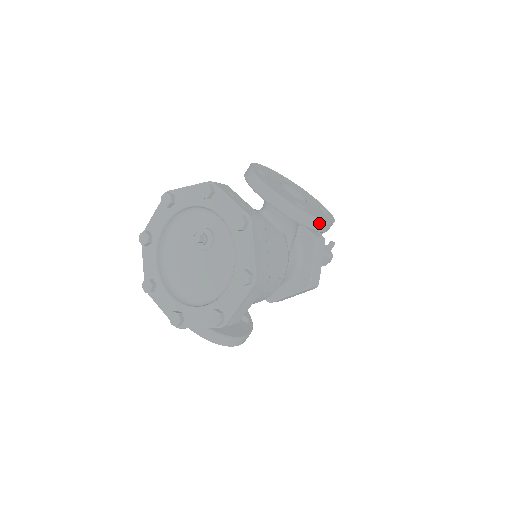
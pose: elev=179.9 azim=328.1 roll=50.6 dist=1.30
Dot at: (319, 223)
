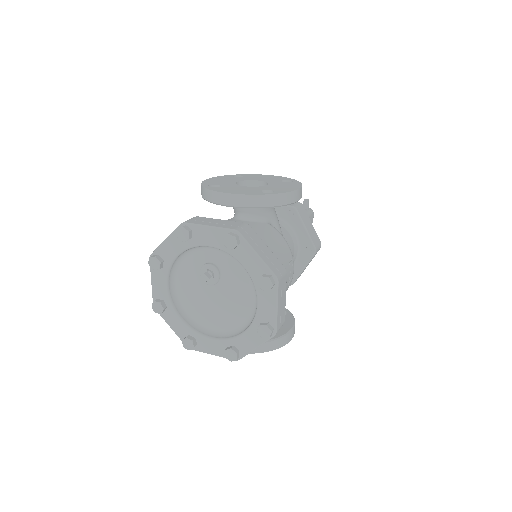
Dot at: (292, 195)
